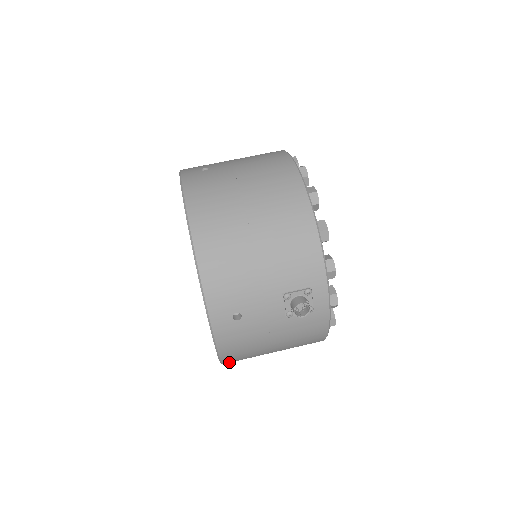
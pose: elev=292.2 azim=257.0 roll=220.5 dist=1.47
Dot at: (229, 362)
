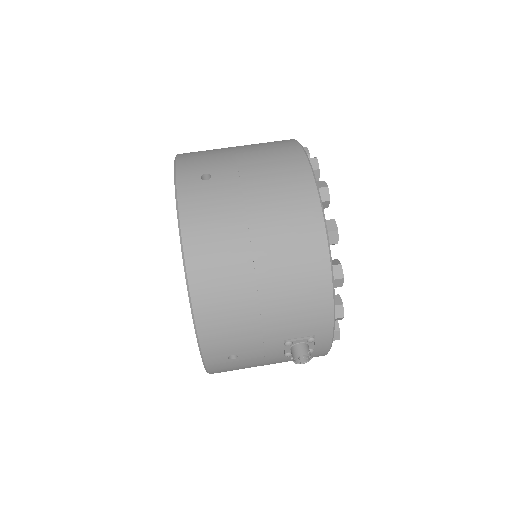
Dot at: occluded
